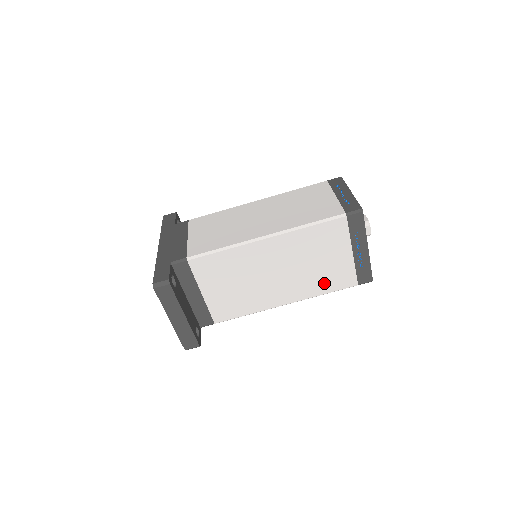
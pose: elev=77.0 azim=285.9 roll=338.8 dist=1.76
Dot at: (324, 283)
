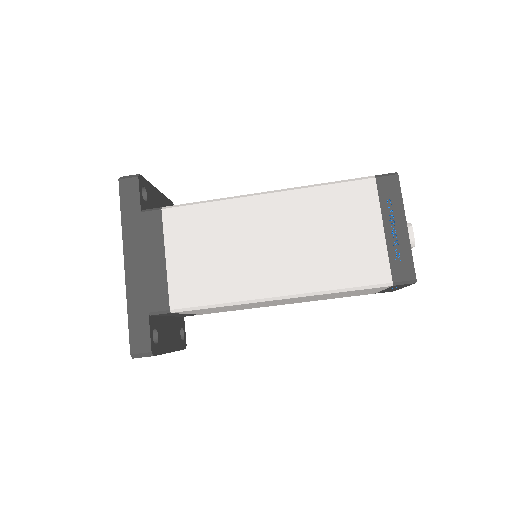
Dot at: (337, 297)
